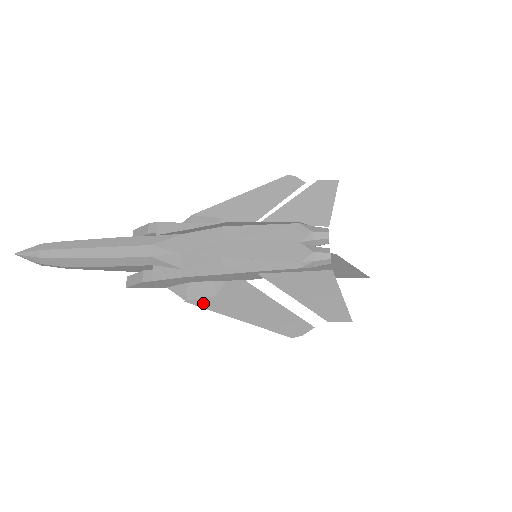
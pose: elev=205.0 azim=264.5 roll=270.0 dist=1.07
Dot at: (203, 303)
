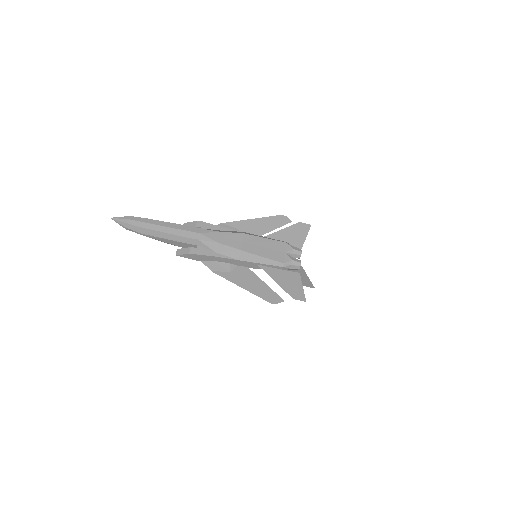
Dot at: (222, 274)
